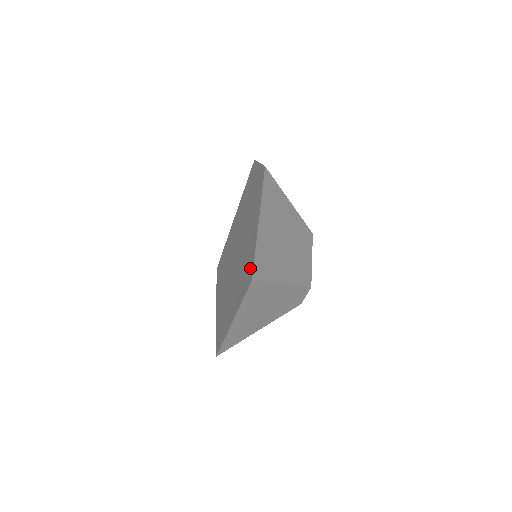
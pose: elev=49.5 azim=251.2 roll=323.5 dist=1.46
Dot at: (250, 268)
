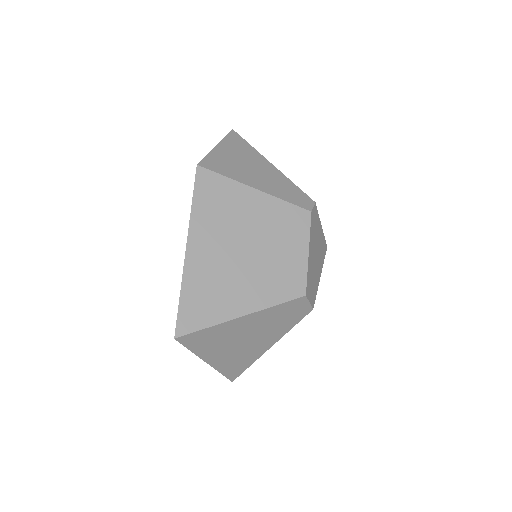
Dot at: occluded
